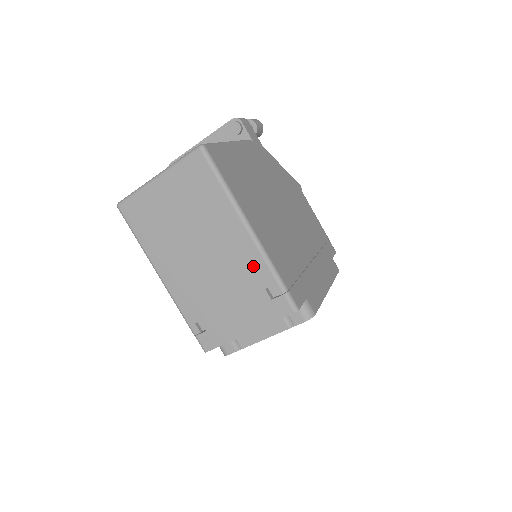
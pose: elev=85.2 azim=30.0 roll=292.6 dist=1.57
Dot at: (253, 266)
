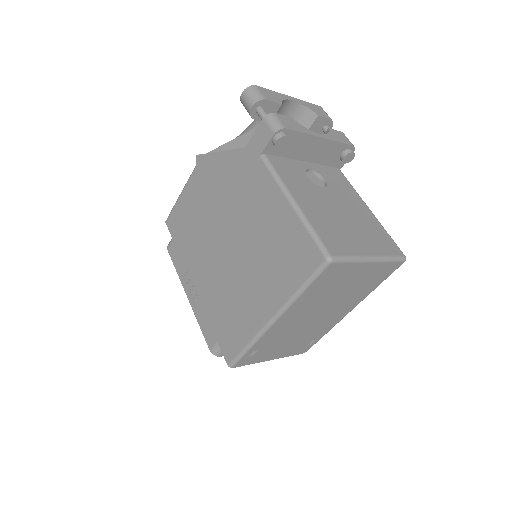
Dot at: (325, 329)
